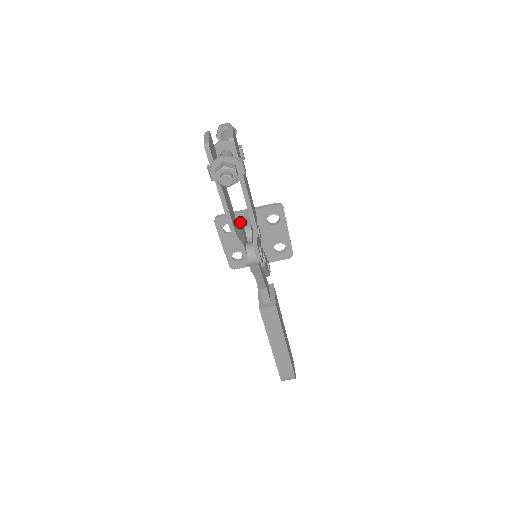
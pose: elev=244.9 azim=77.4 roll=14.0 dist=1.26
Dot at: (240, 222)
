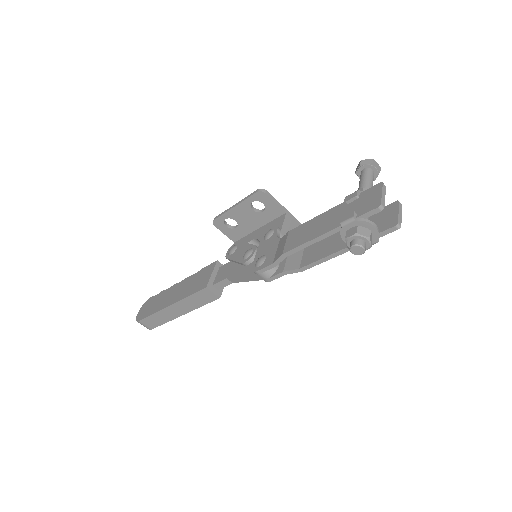
Dot at: (272, 213)
